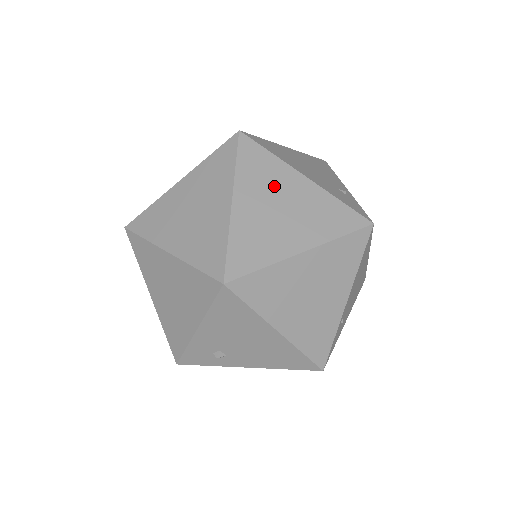
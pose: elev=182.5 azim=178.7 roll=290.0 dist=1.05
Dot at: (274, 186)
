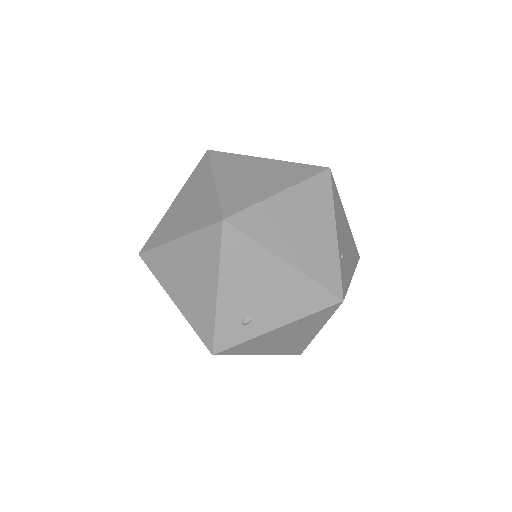
Dot at: (244, 167)
